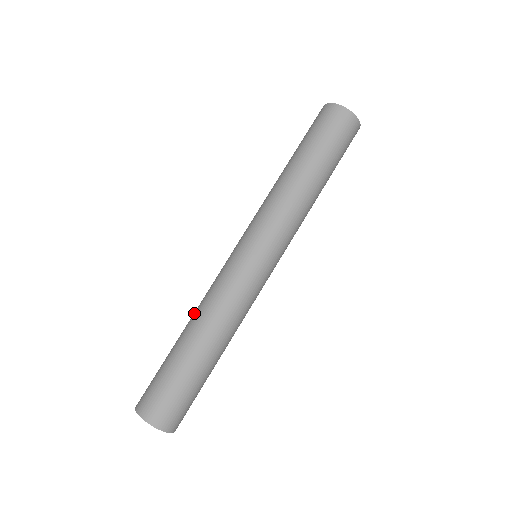
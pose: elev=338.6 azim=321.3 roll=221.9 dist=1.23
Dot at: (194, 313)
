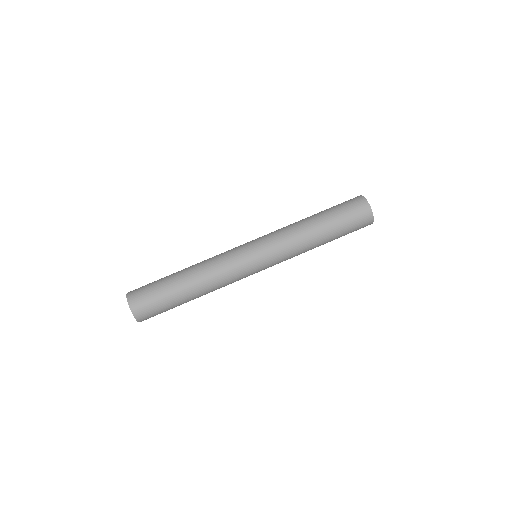
Dot at: (197, 264)
